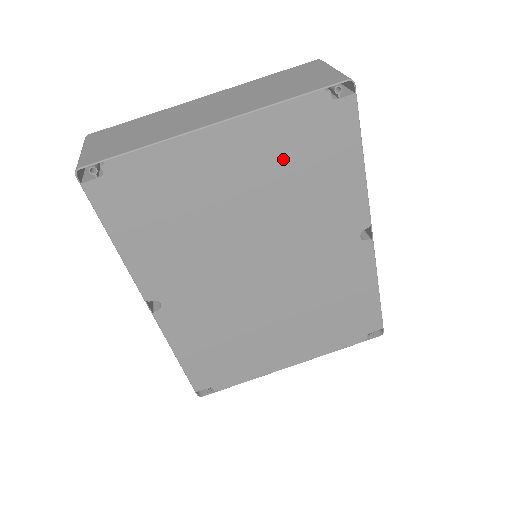
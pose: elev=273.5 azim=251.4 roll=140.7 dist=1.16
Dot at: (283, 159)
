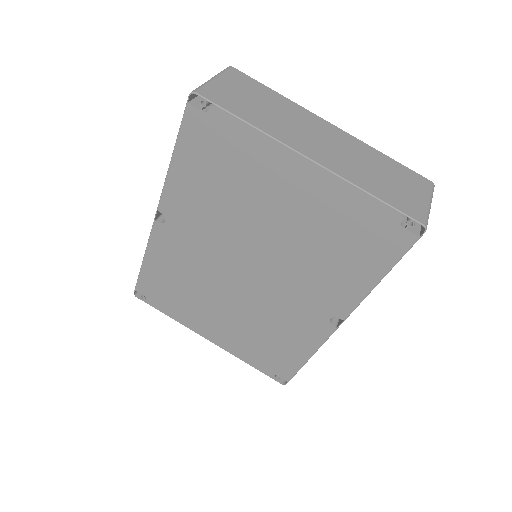
Dot at: (330, 224)
